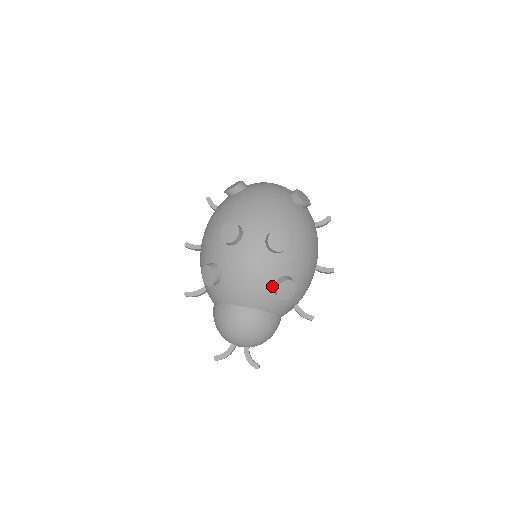
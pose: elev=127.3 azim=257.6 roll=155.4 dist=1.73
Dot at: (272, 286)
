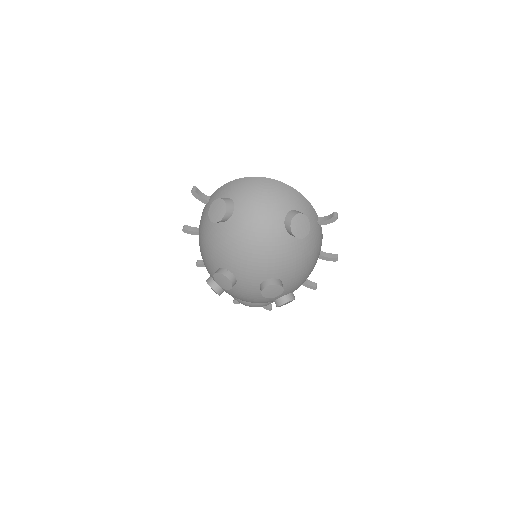
Dot at: (272, 301)
